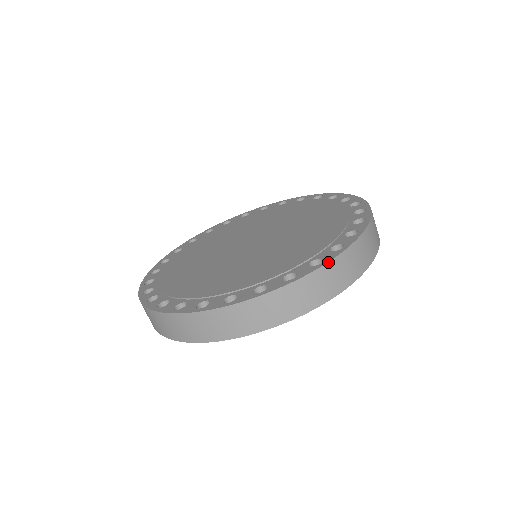
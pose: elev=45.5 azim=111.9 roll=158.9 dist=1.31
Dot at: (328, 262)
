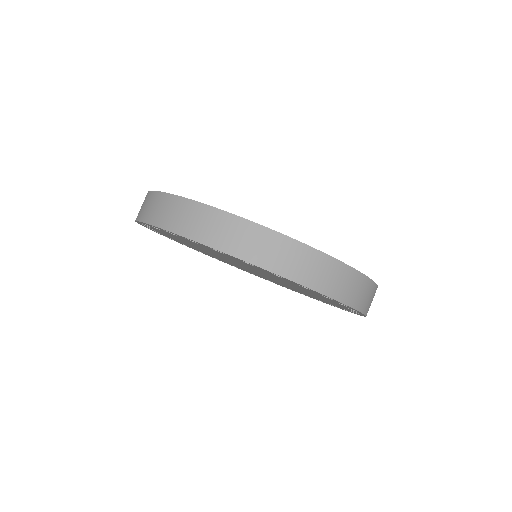
Dot at: (353, 268)
